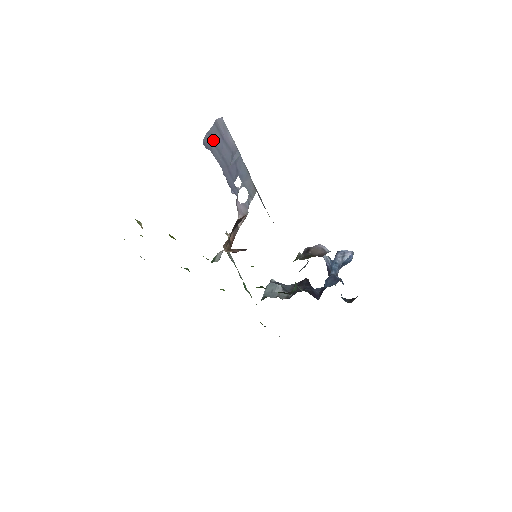
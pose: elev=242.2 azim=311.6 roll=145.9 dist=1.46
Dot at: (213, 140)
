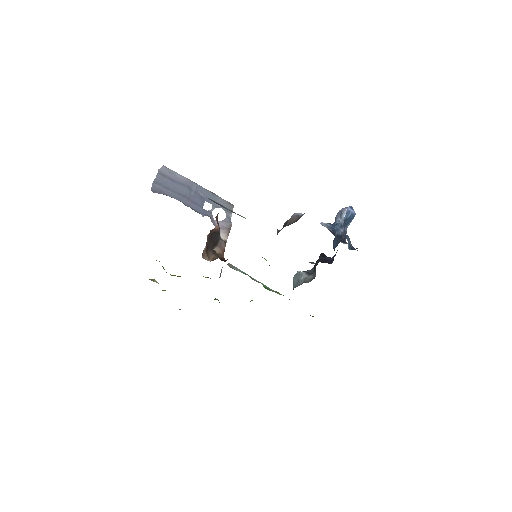
Dot at: (162, 185)
